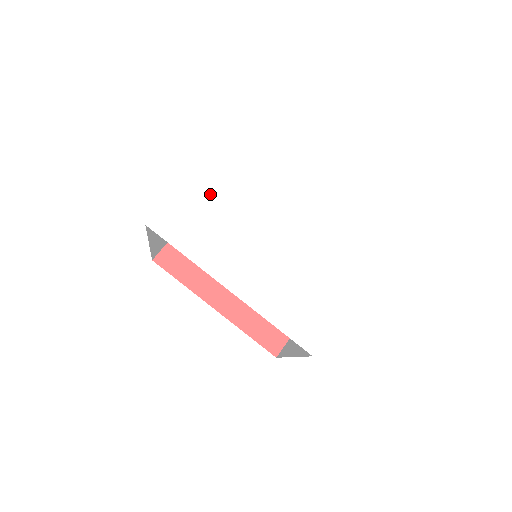
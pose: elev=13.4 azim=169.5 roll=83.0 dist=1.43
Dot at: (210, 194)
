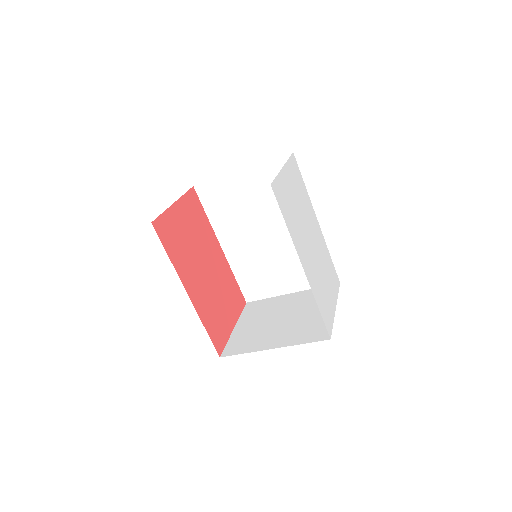
Dot at: (291, 188)
